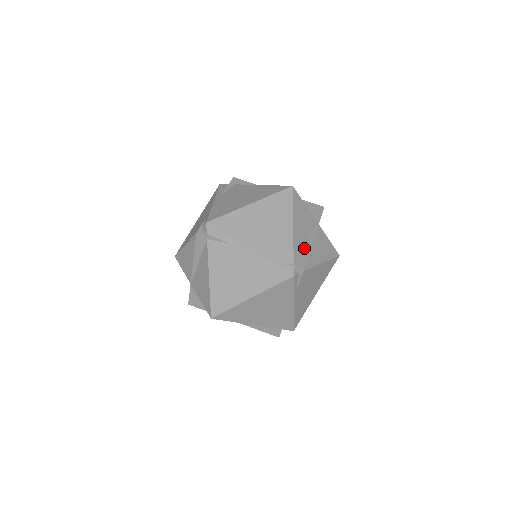
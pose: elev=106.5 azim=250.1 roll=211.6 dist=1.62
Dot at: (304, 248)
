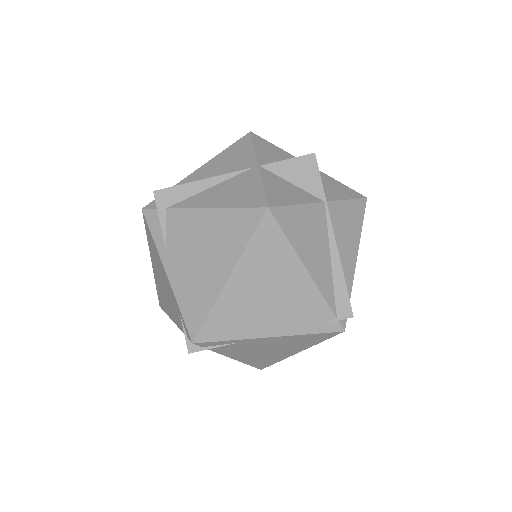
Dot at: (333, 275)
